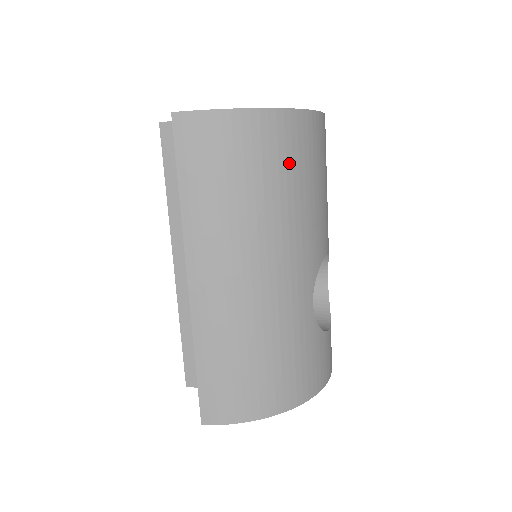
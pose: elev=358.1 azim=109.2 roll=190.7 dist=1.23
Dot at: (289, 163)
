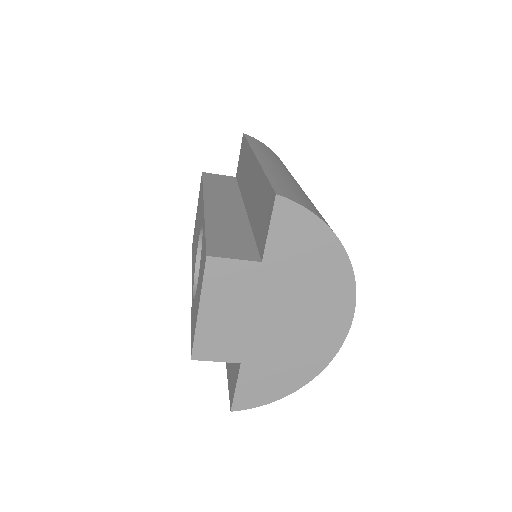
Dot at: occluded
